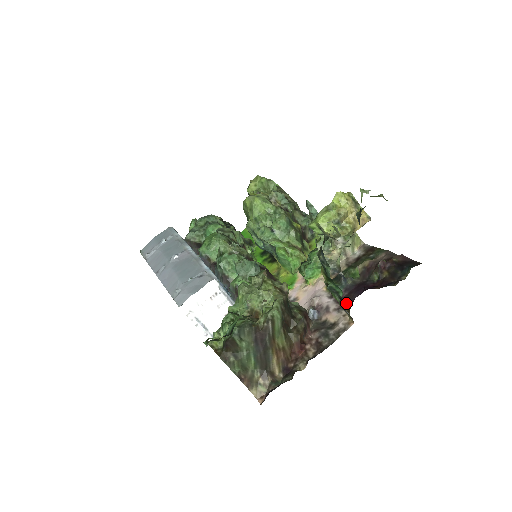
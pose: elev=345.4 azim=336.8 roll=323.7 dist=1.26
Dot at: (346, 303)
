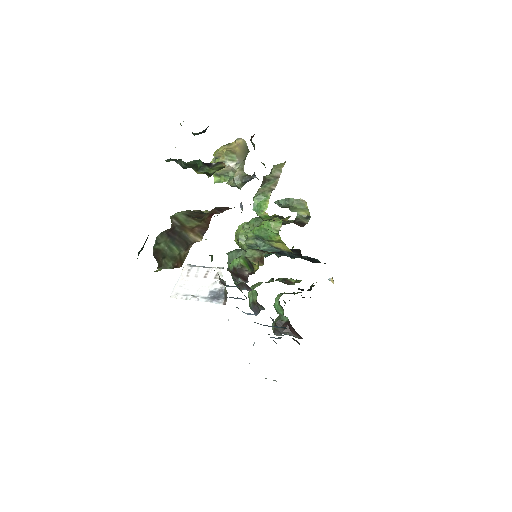
Dot at: occluded
